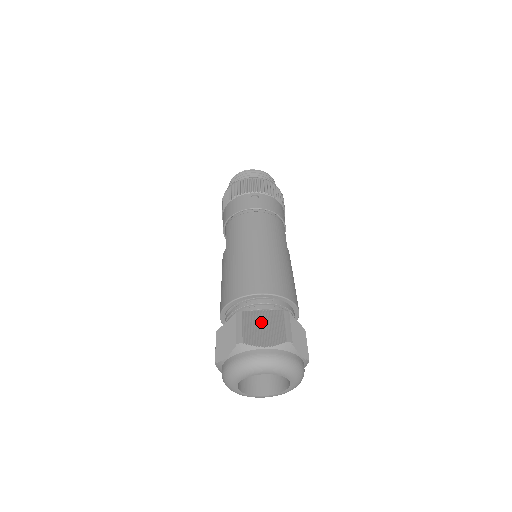
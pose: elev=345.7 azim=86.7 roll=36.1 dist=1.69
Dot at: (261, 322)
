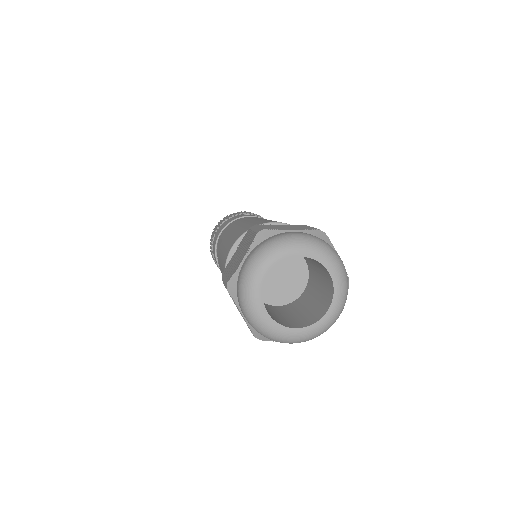
Dot at: (282, 226)
